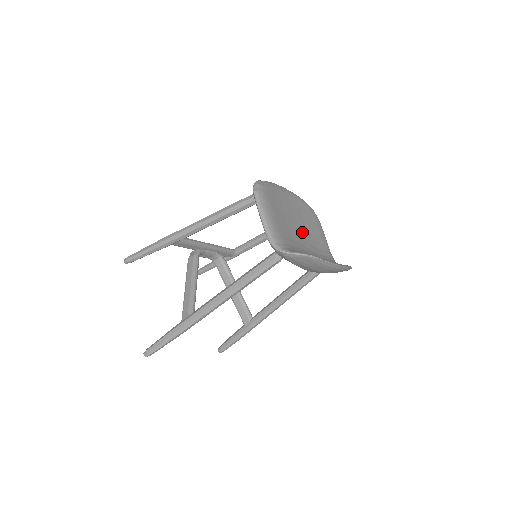
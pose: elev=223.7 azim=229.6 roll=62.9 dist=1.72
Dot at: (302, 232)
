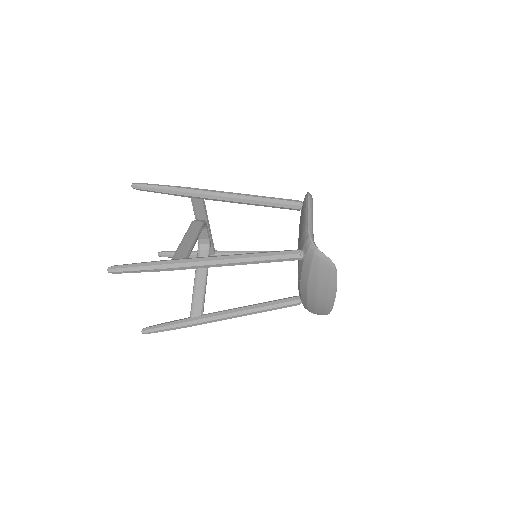
Dot at: occluded
